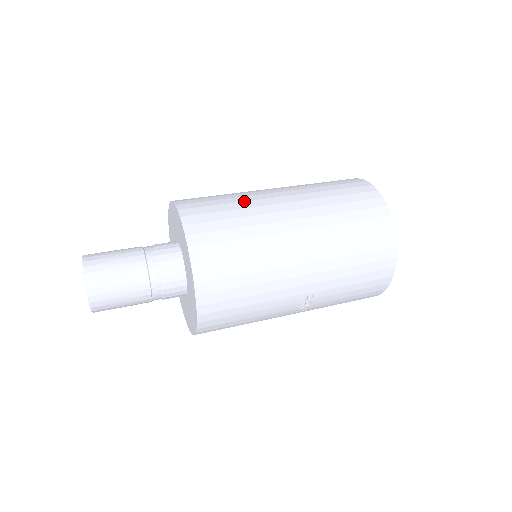
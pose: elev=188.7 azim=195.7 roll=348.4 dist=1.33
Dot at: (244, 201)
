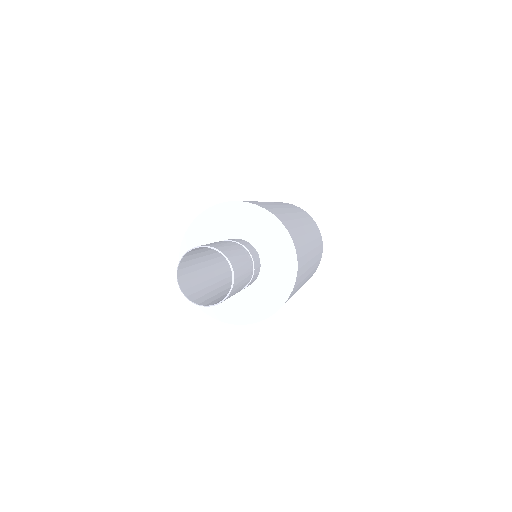
Dot at: (293, 219)
